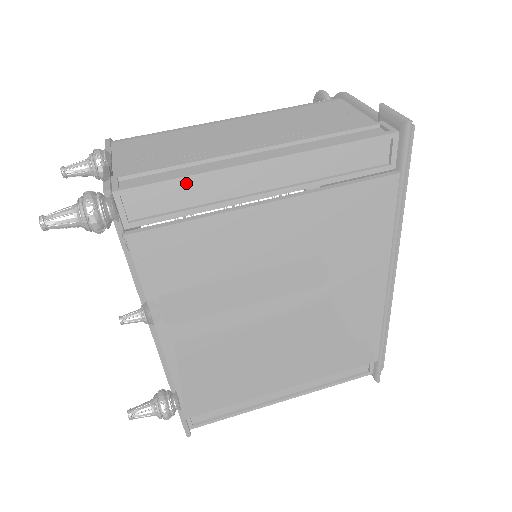
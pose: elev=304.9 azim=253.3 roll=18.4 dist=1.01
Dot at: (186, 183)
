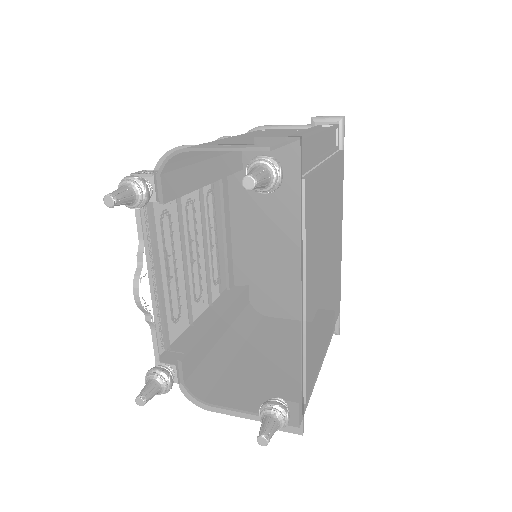
Dot at: (307, 143)
